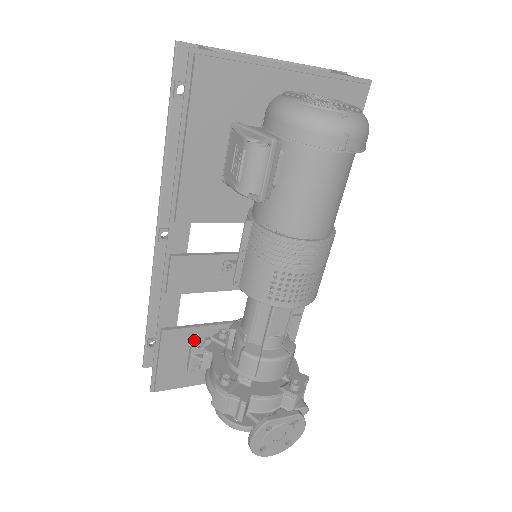
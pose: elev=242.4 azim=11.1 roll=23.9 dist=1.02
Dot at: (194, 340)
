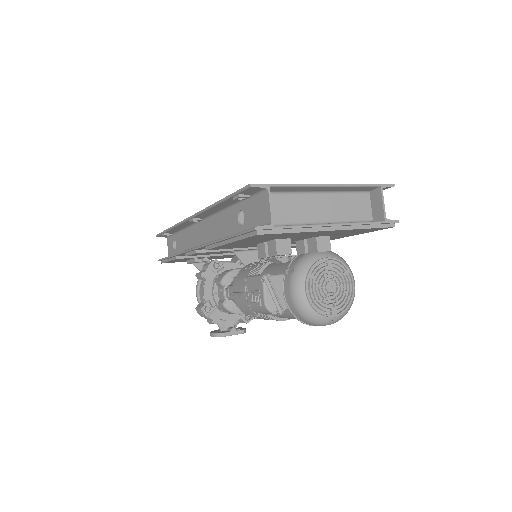
Dot at: (196, 260)
